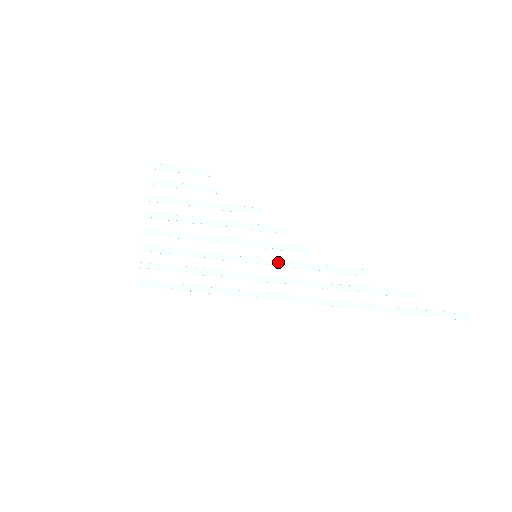
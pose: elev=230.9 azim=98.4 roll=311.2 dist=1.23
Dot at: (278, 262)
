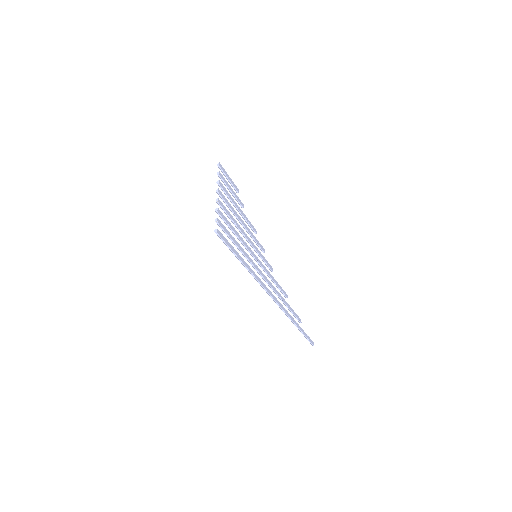
Dot at: (264, 266)
